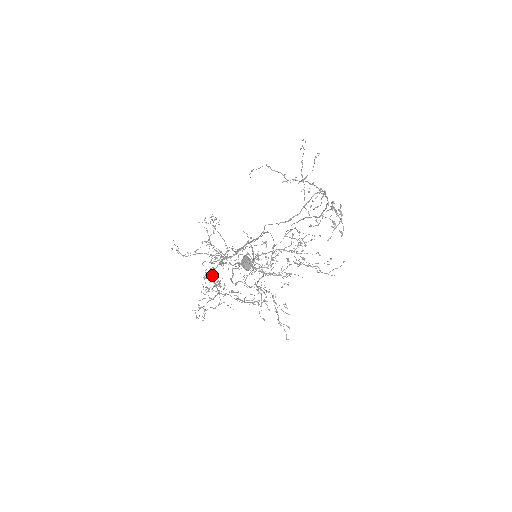
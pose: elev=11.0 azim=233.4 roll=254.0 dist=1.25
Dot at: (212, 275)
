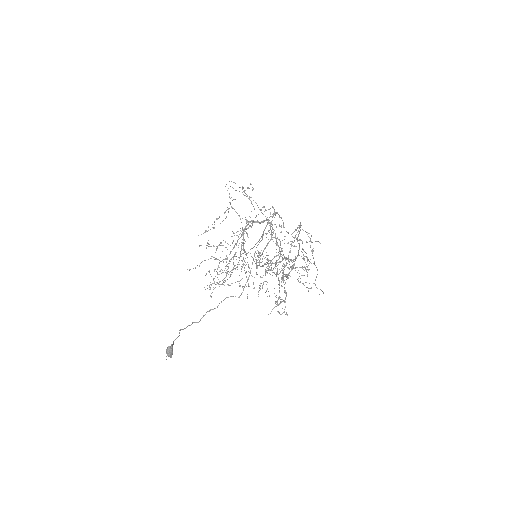
Dot at: (243, 236)
